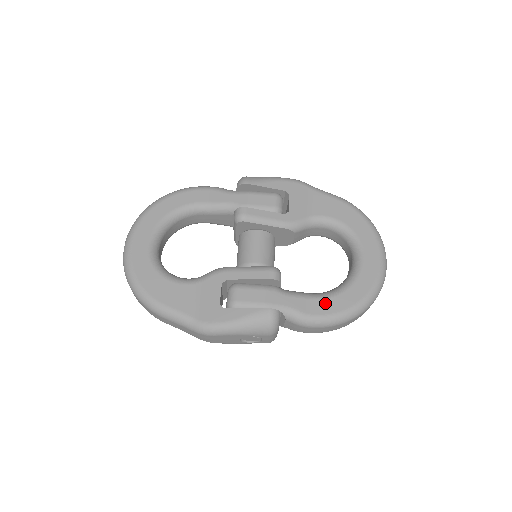
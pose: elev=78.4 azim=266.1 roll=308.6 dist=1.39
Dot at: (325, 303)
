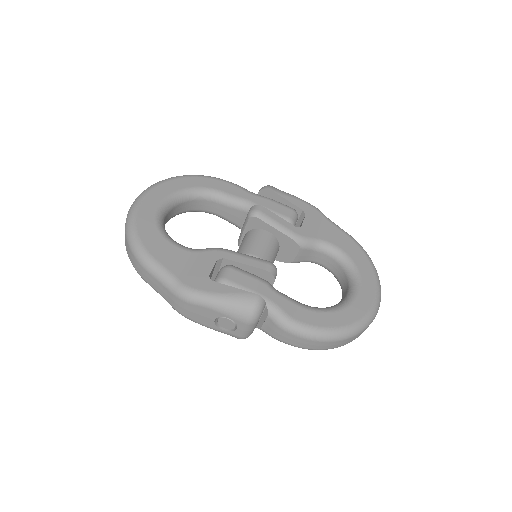
Dot at: (311, 314)
